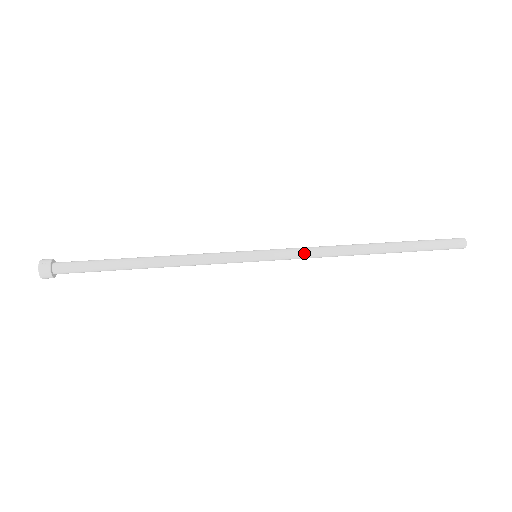
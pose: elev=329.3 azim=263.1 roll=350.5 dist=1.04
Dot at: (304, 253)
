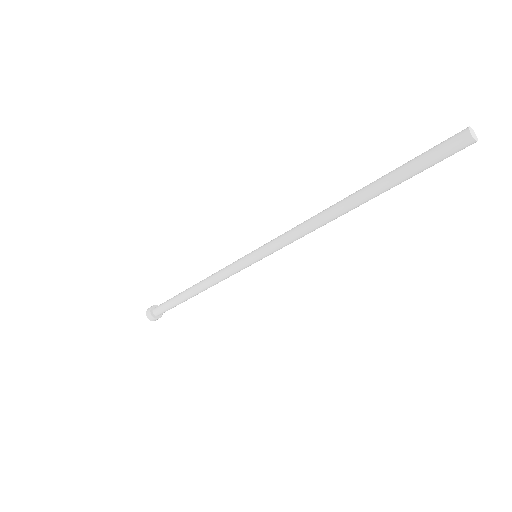
Dot at: (286, 237)
